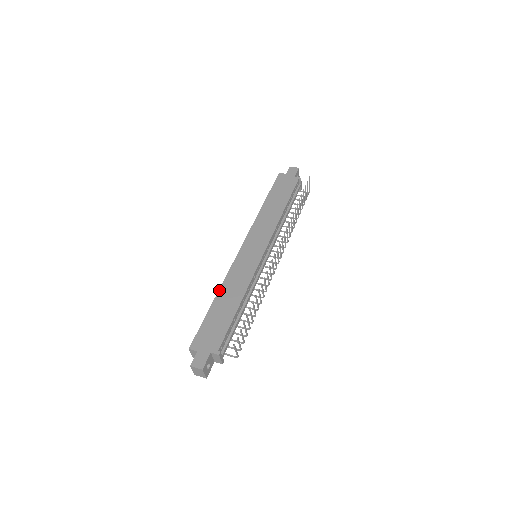
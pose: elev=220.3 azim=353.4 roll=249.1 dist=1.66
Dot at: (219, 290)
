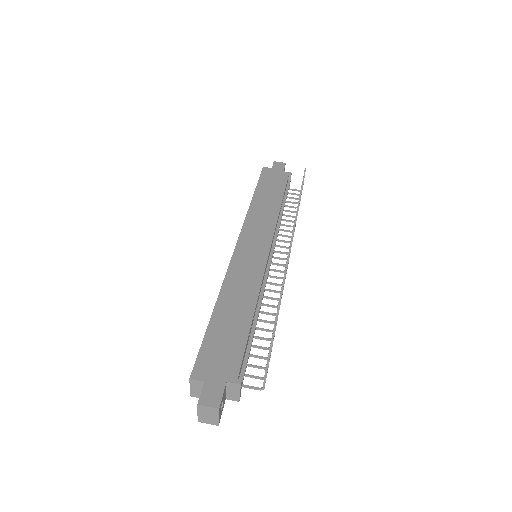
Dot at: (219, 295)
